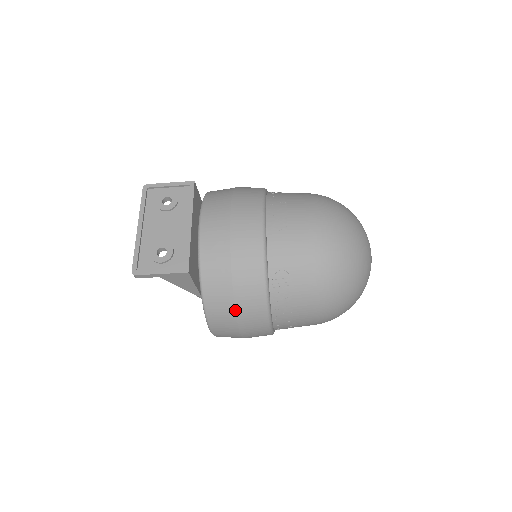
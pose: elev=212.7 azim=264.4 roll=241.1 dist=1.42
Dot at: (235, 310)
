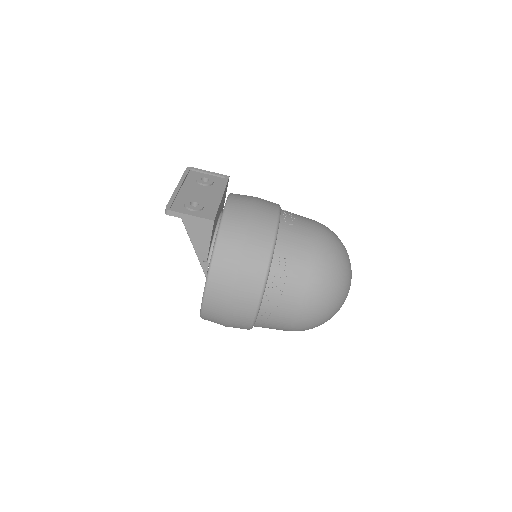
Dot at: (237, 272)
